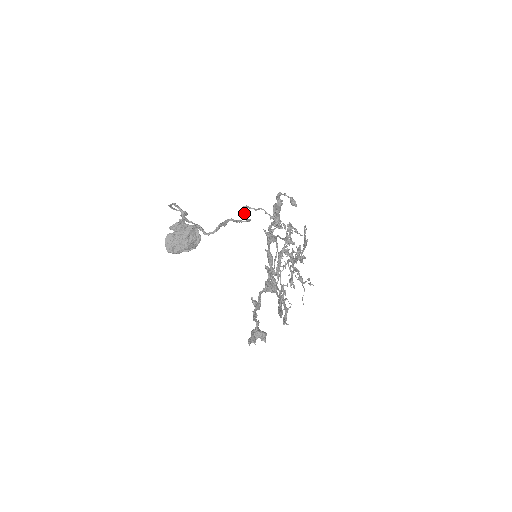
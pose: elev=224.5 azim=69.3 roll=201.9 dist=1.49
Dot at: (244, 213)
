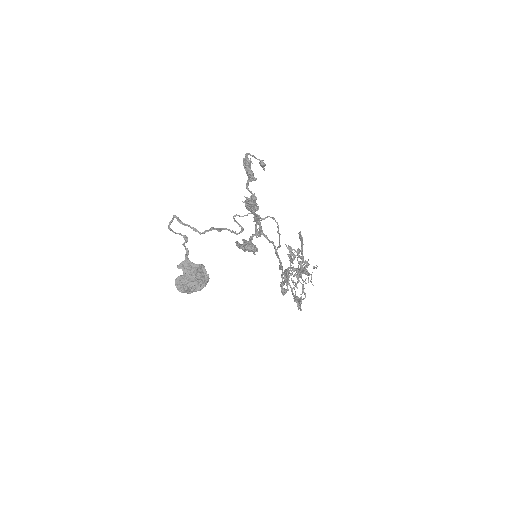
Dot at: (236, 221)
